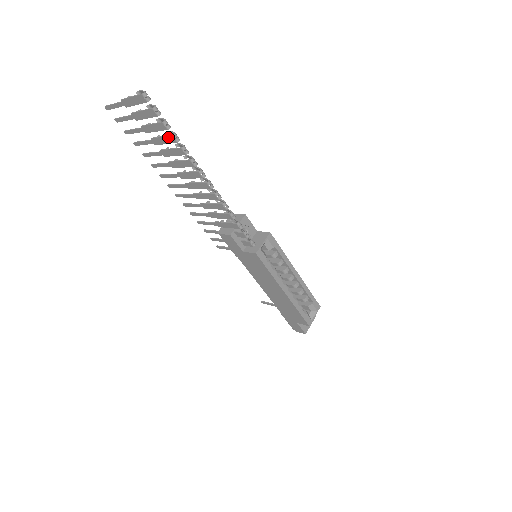
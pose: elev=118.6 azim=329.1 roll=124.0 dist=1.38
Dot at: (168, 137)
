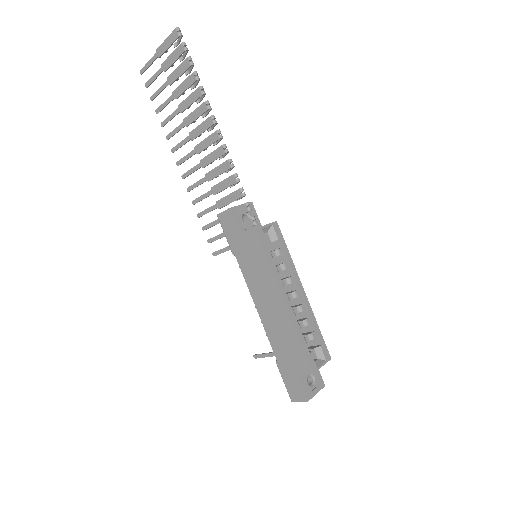
Dot at: (189, 77)
